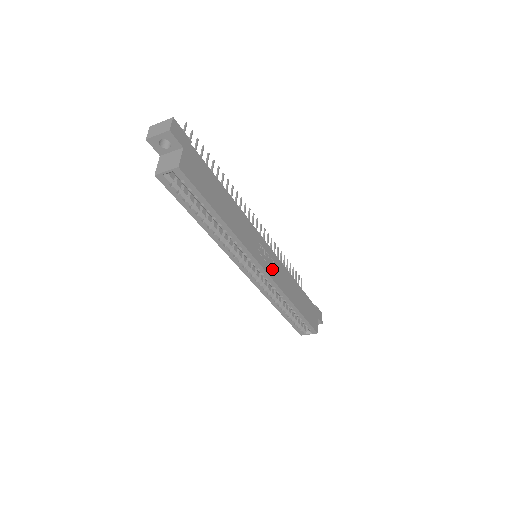
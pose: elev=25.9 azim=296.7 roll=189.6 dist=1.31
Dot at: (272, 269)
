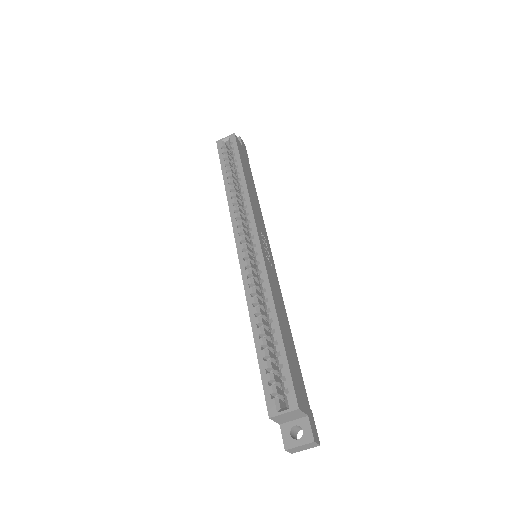
Dot at: (267, 261)
